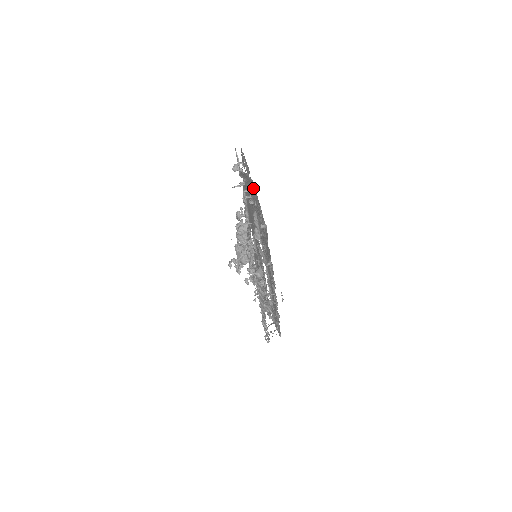
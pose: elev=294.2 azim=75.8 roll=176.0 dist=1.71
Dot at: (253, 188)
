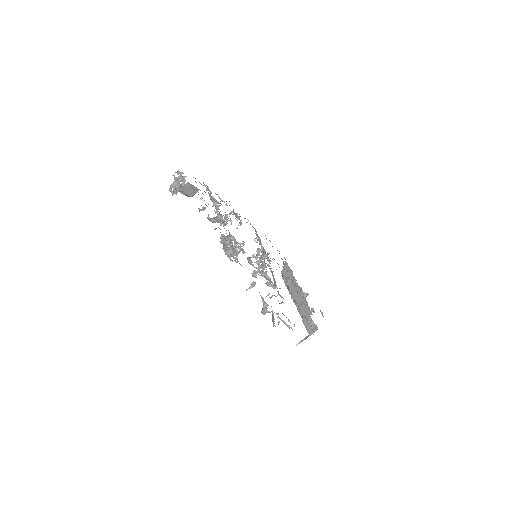
Dot at: occluded
